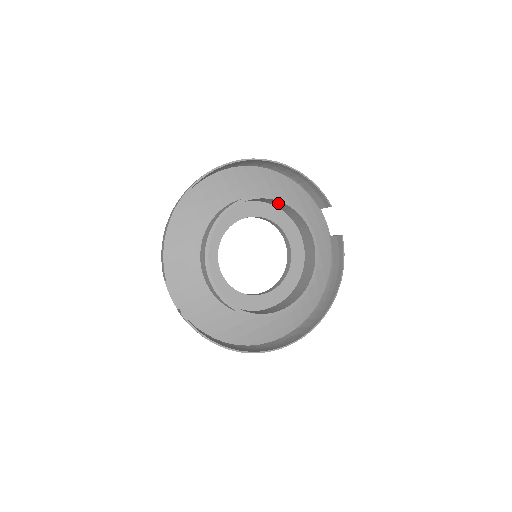
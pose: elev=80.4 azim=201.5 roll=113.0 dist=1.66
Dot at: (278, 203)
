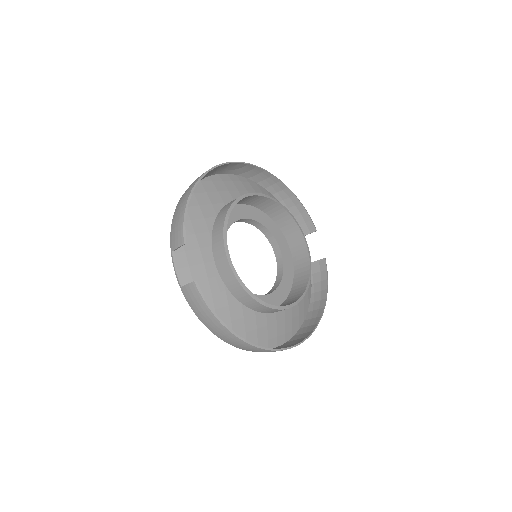
Dot at: (278, 211)
